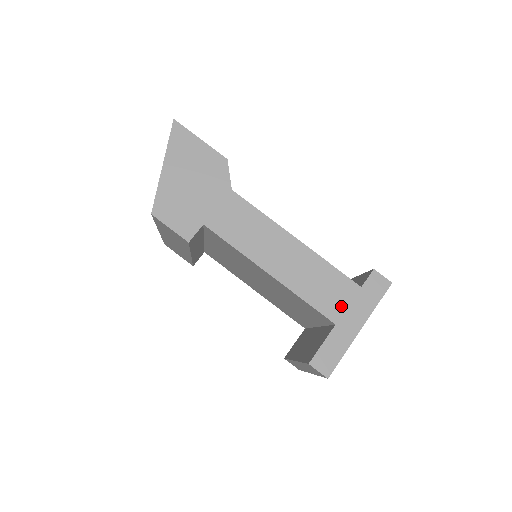
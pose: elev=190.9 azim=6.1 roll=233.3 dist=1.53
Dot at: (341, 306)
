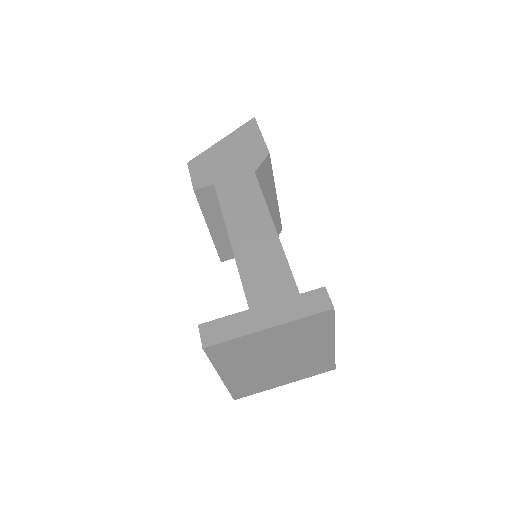
Dot at: (267, 298)
